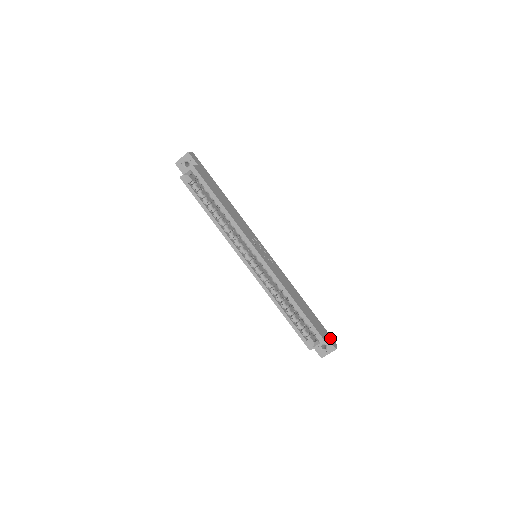
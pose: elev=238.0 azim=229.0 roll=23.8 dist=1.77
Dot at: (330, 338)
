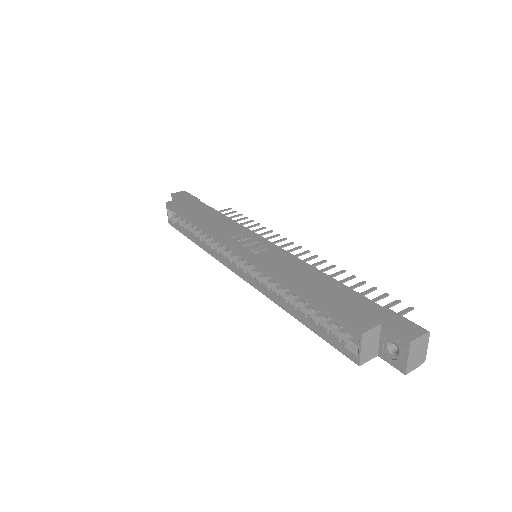
Dot at: (398, 324)
